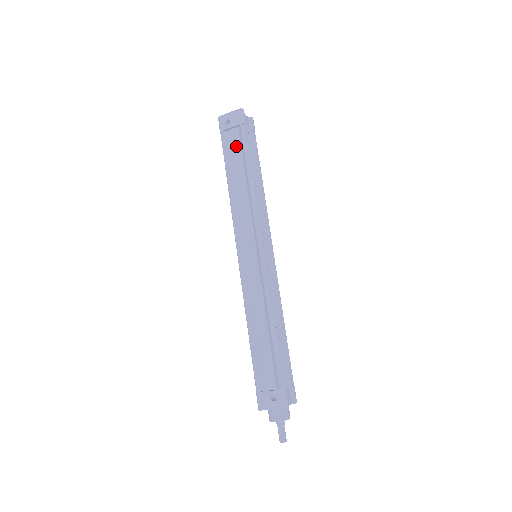
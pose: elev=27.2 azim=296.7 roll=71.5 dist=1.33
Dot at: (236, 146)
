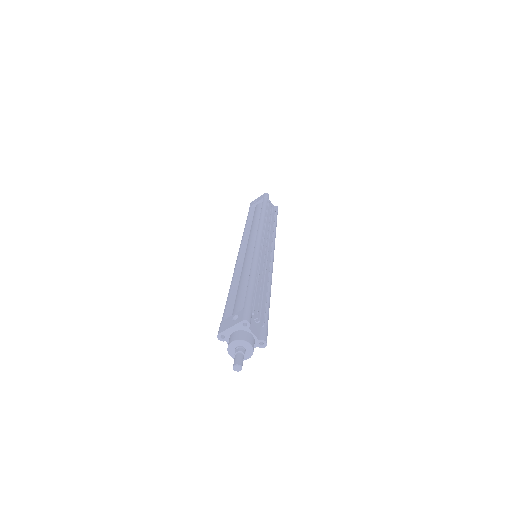
Dot at: (258, 209)
